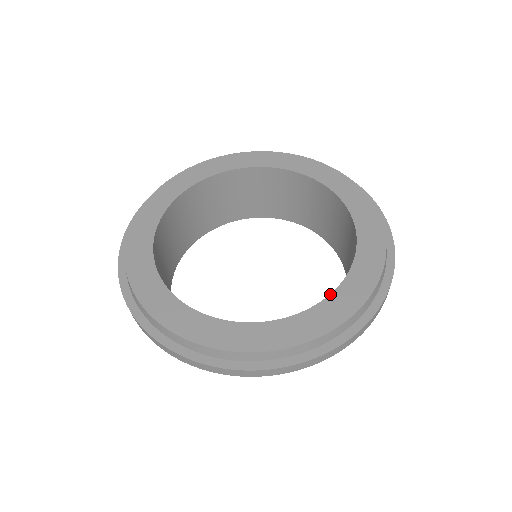
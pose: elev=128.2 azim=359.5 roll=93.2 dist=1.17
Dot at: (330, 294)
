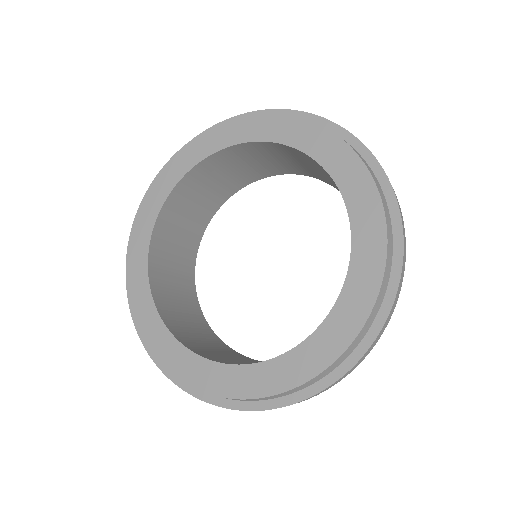
Dot at: (344, 202)
